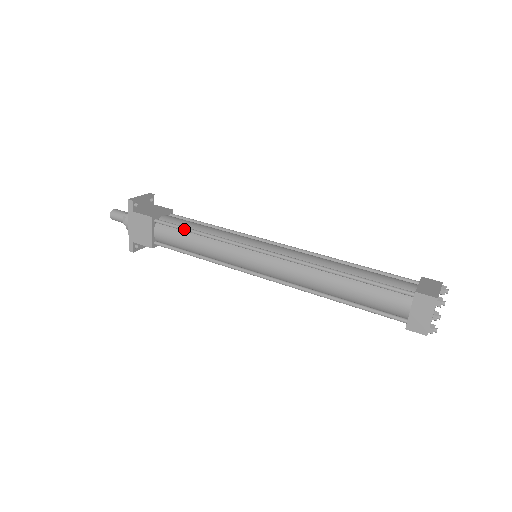
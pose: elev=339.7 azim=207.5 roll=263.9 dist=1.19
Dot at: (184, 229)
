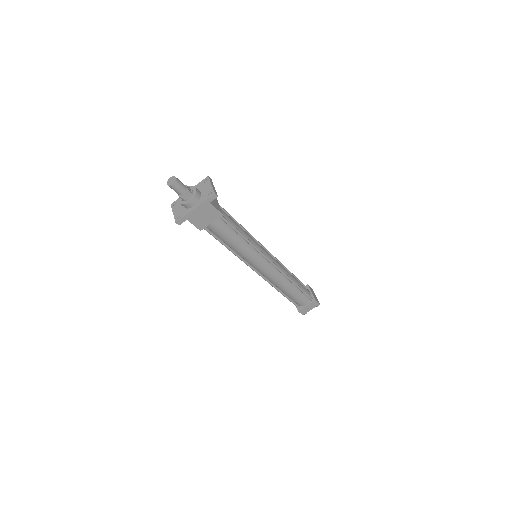
Dot at: (237, 231)
